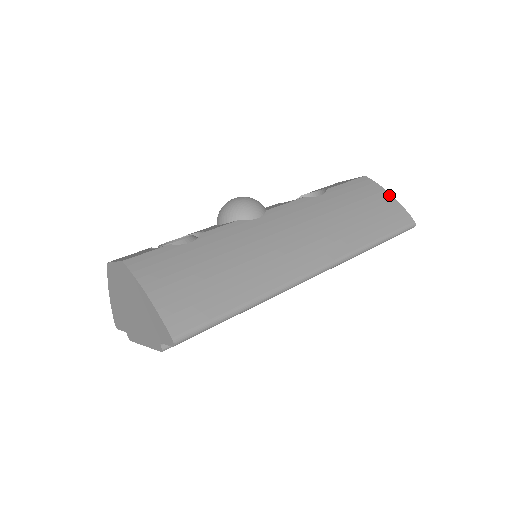
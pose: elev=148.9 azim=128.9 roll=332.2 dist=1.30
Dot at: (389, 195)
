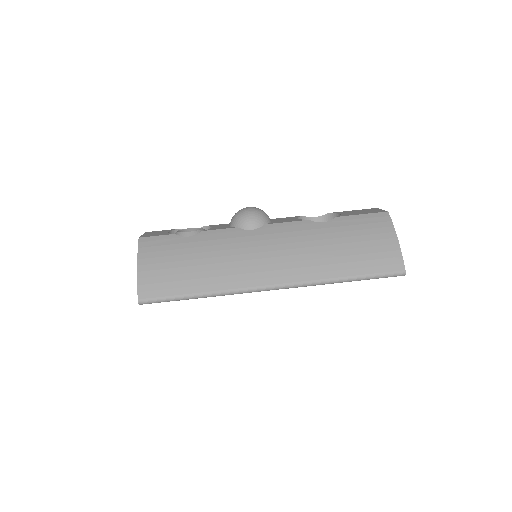
Dot at: (394, 238)
